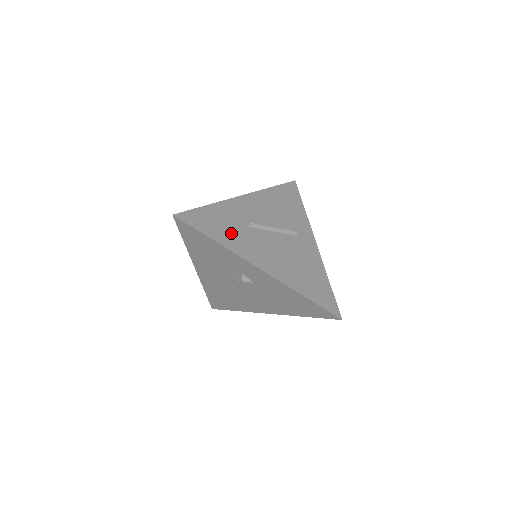
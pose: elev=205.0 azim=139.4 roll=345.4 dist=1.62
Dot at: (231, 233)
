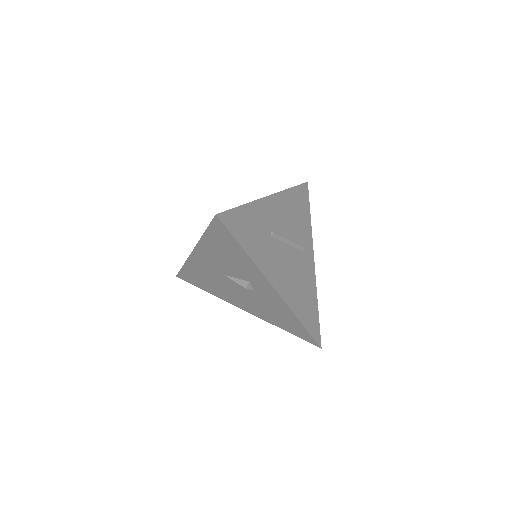
Dot at: (258, 243)
